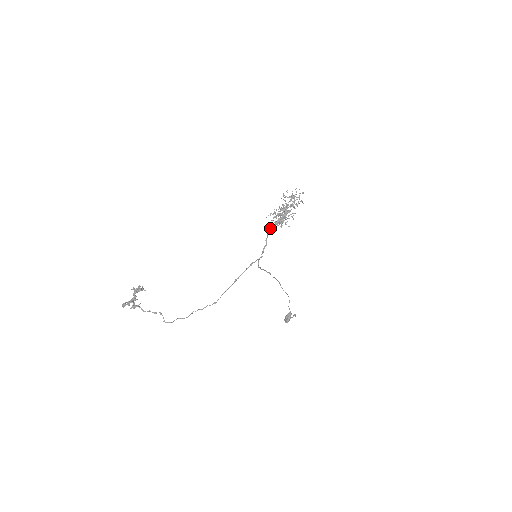
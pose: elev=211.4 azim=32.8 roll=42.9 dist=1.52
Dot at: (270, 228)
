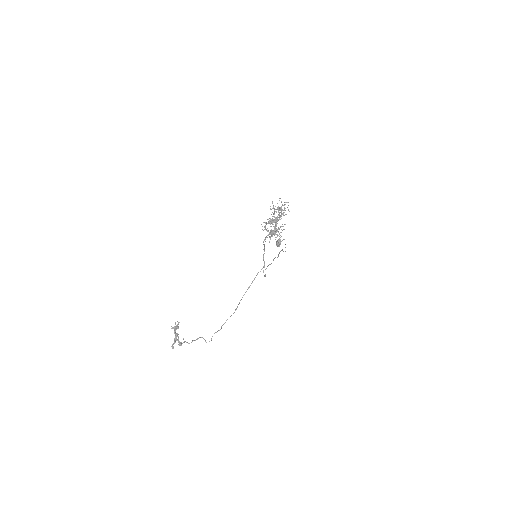
Dot at: (265, 238)
